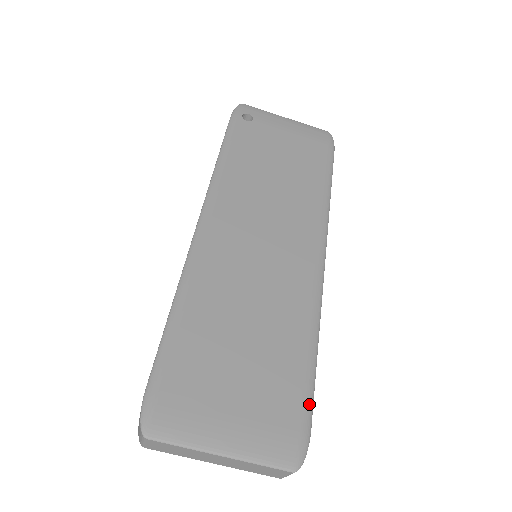
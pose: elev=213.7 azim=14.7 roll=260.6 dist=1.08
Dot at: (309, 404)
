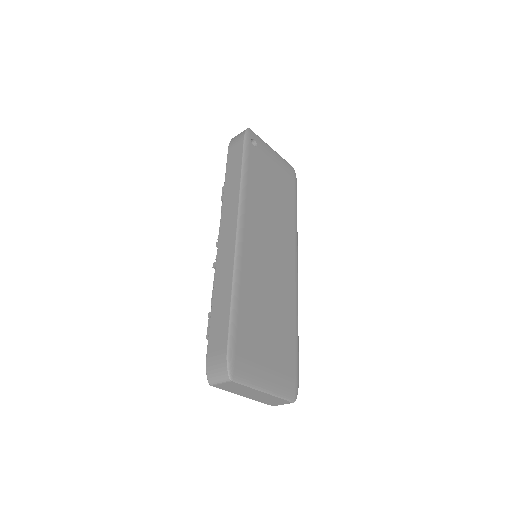
Dot at: (298, 363)
